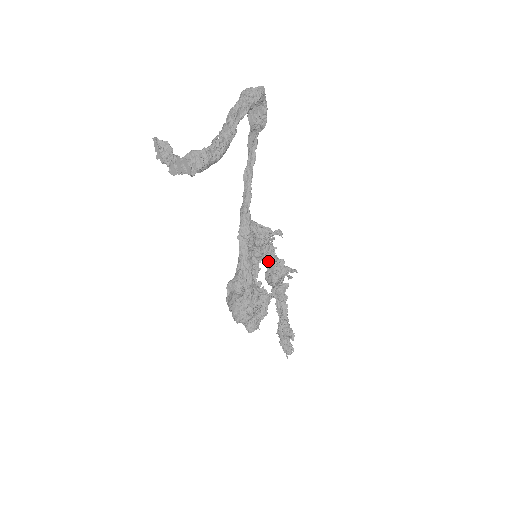
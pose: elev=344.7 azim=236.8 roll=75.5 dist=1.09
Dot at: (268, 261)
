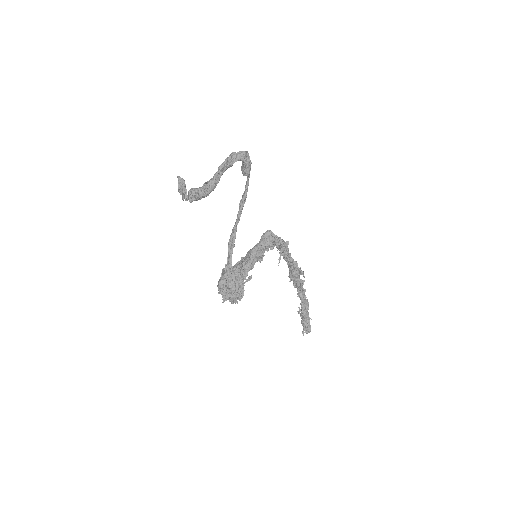
Dot at: (286, 261)
